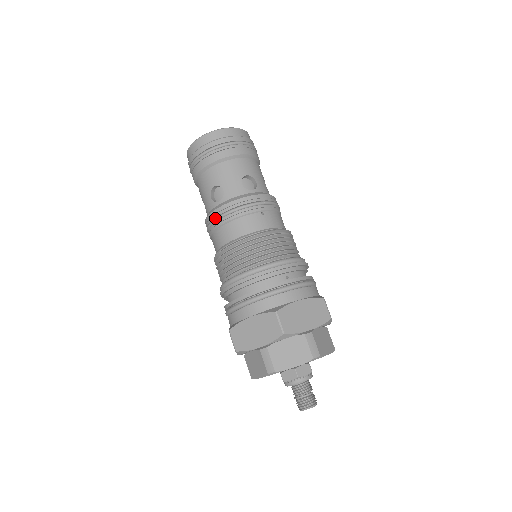
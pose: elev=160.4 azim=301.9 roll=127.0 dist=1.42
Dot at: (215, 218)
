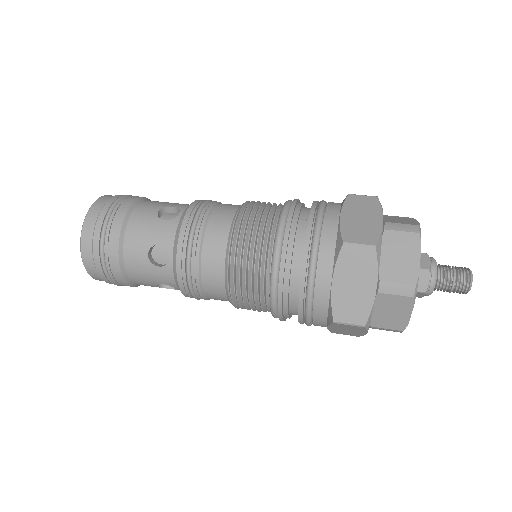
Dot at: (186, 272)
